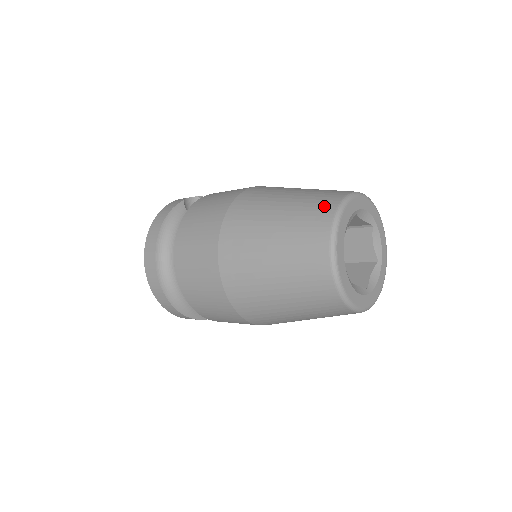
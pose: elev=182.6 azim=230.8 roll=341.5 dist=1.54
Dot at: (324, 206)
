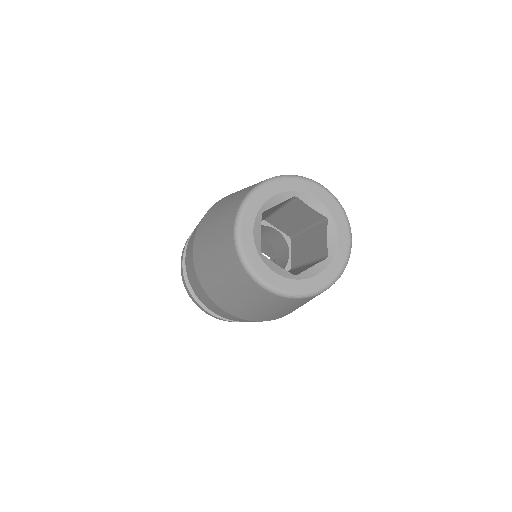
Dot at: (227, 233)
